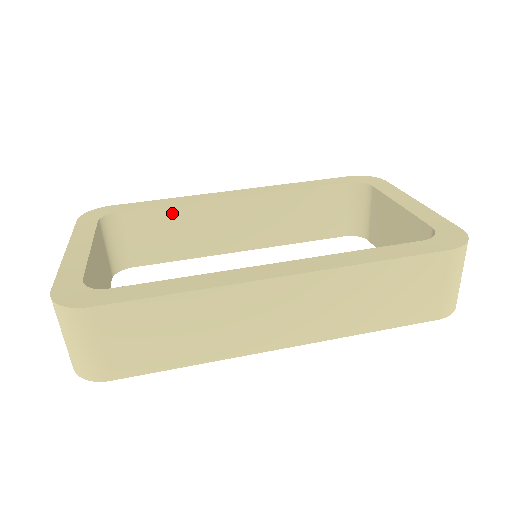
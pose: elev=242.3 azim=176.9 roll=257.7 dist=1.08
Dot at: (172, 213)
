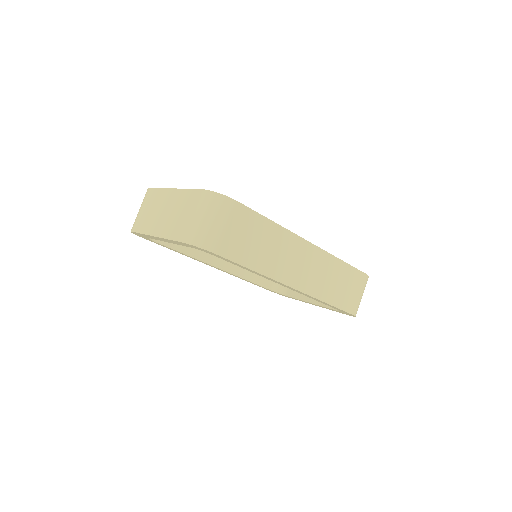
Dot at: occluded
